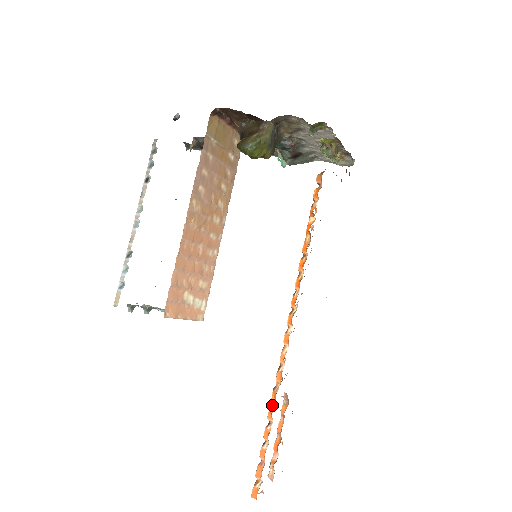
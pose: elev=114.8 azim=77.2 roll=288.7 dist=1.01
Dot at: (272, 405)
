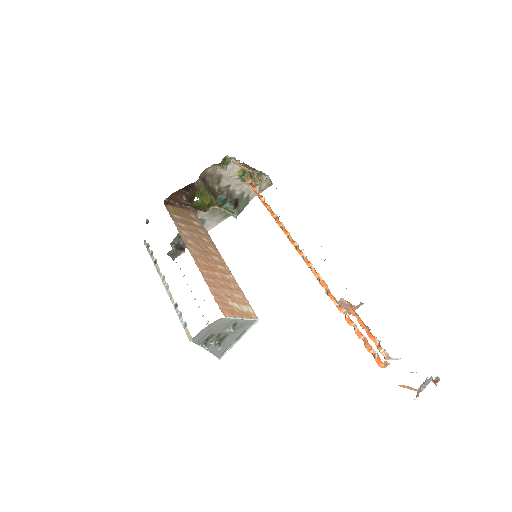
Dot at: (333, 299)
